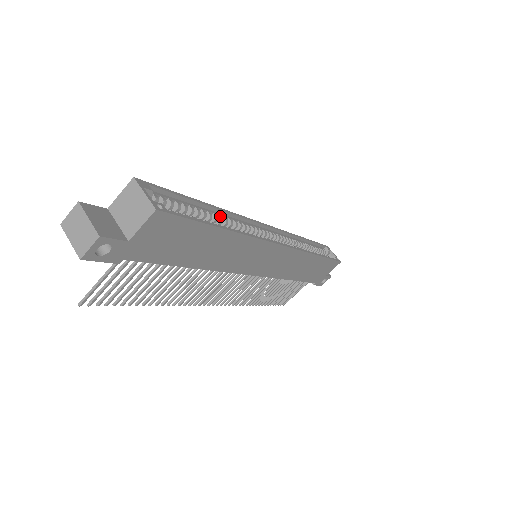
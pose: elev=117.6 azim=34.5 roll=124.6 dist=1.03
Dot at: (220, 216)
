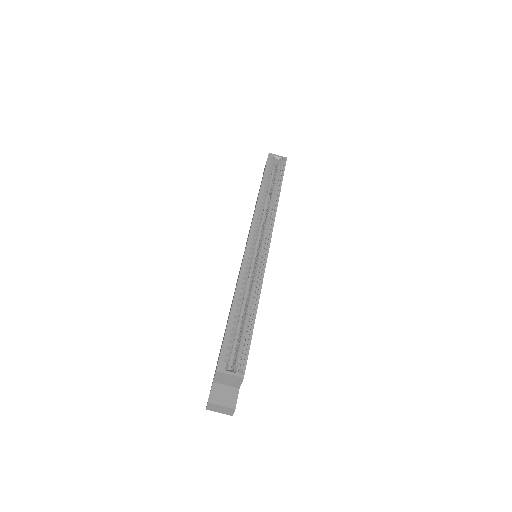
Dot at: (240, 297)
